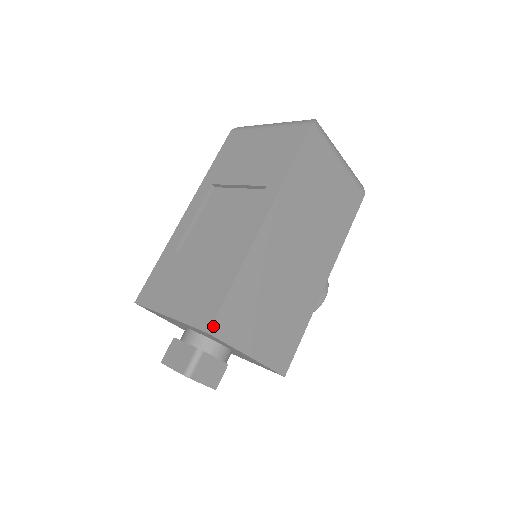
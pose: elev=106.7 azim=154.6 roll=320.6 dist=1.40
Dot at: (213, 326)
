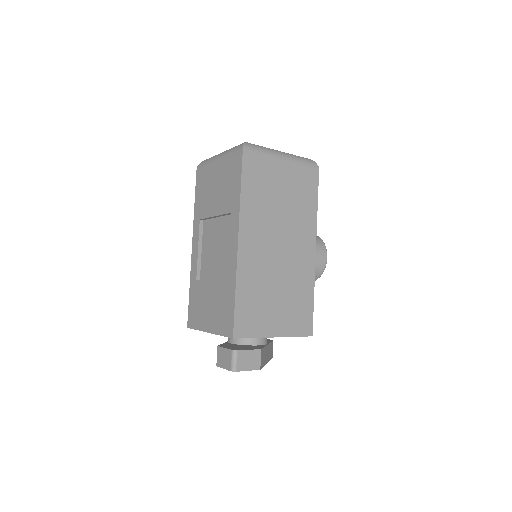
Dot at: (235, 332)
